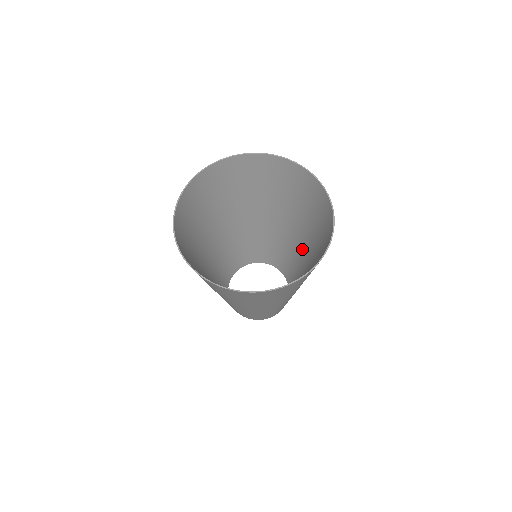
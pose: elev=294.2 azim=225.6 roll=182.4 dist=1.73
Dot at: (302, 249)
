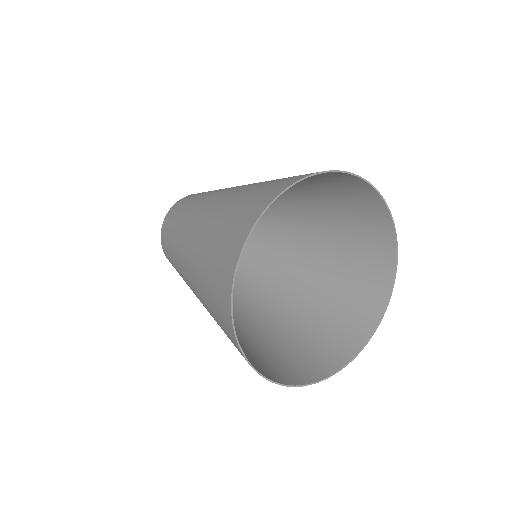
Dot at: occluded
